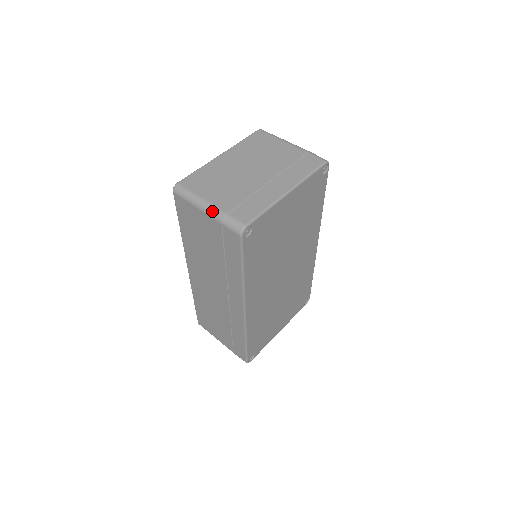
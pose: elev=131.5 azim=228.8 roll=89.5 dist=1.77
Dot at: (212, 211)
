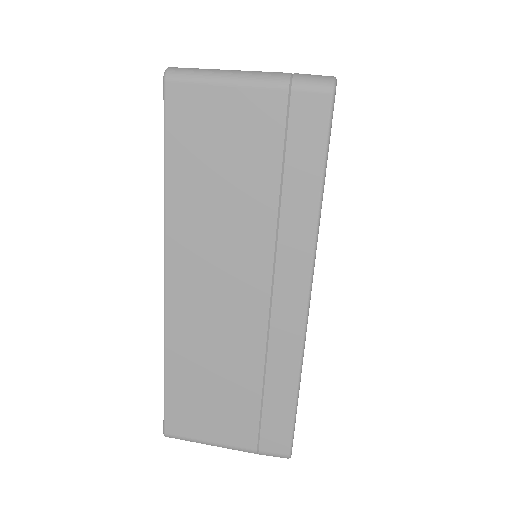
Dot at: (263, 75)
